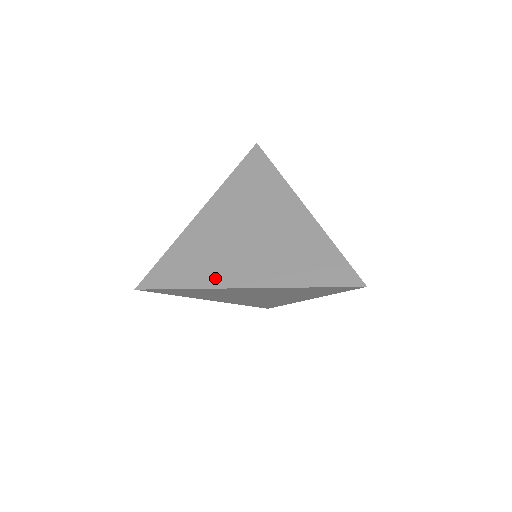
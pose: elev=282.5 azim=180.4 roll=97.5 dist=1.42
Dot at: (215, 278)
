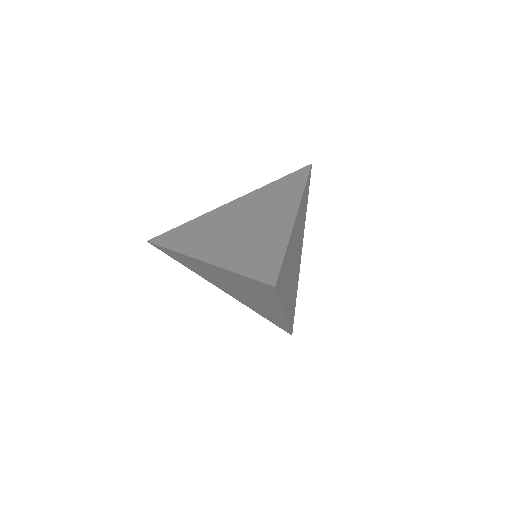
Dot at: (190, 248)
